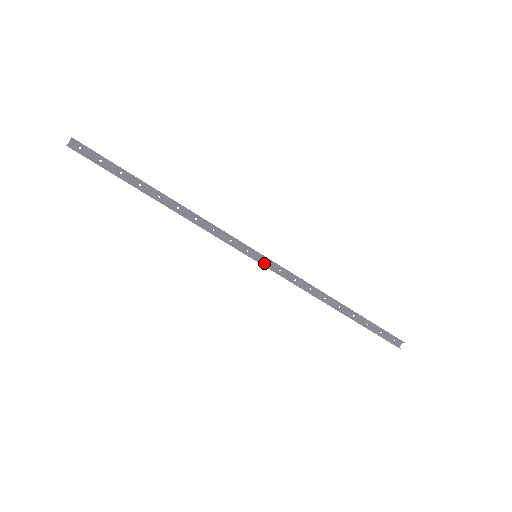
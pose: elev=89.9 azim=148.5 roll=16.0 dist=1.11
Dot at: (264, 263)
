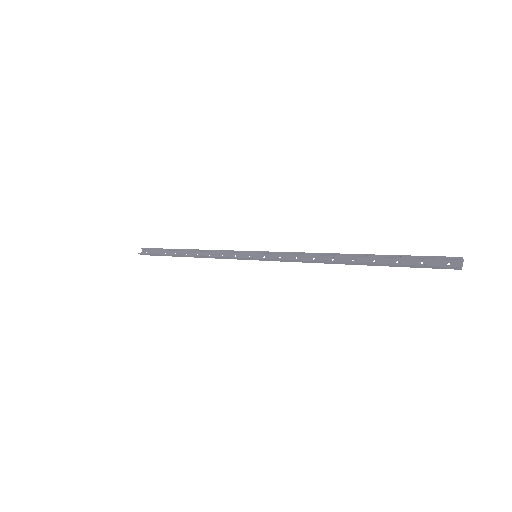
Dot at: (264, 258)
